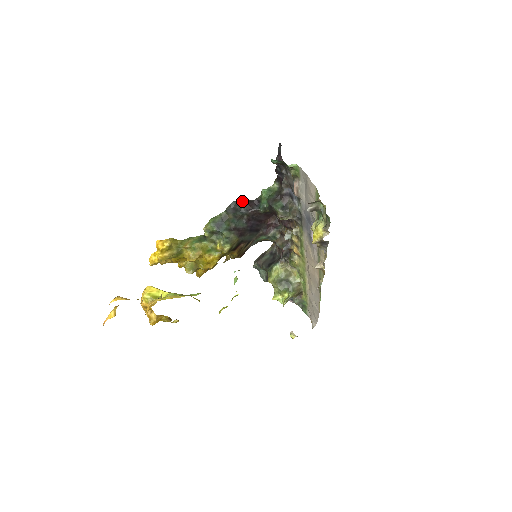
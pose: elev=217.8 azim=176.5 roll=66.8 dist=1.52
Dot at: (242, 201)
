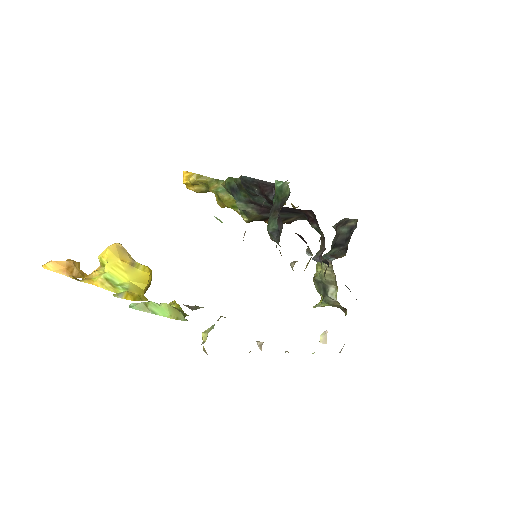
Dot at: (254, 179)
